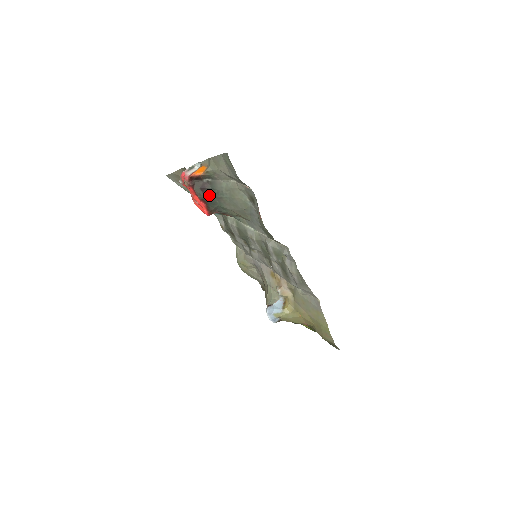
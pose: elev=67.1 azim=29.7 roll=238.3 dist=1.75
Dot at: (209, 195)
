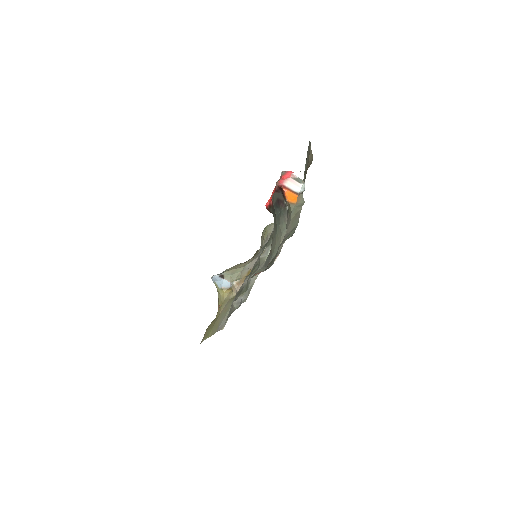
Dot at: (276, 209)
